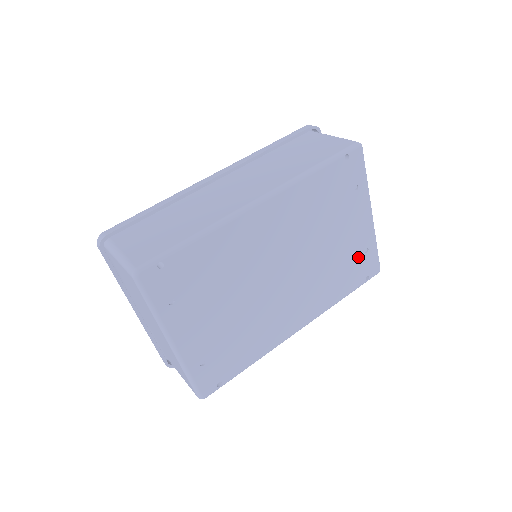
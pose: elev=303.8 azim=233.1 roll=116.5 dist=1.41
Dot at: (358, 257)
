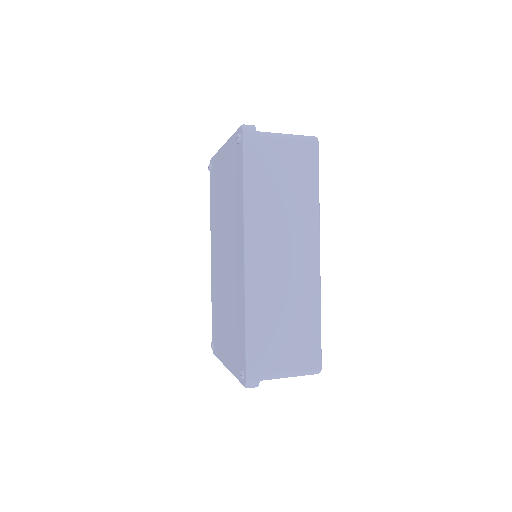
Dot at: occluded
